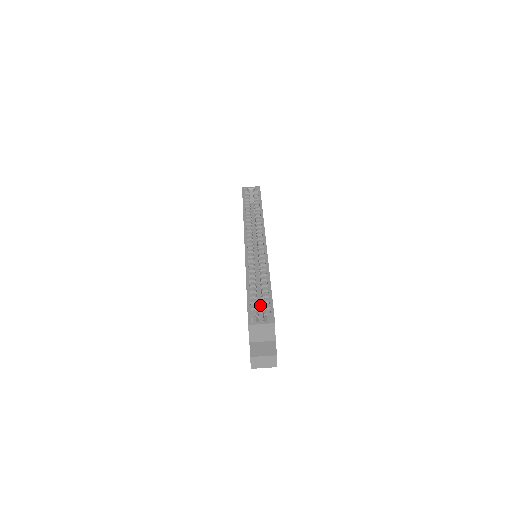
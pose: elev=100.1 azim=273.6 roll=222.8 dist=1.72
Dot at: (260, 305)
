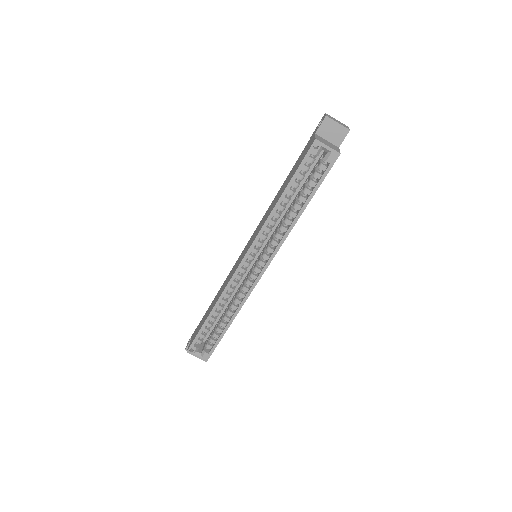
Dot at: (220, 315)
